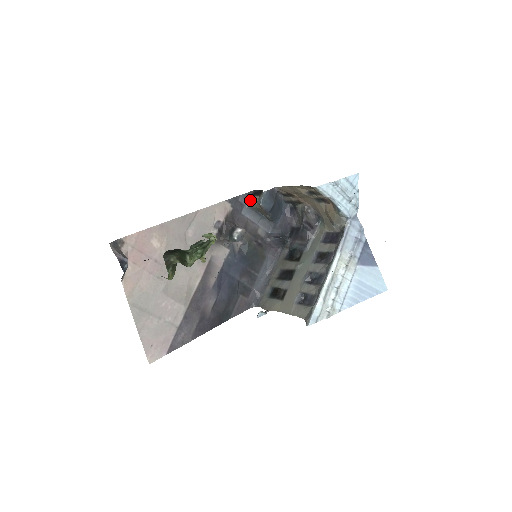
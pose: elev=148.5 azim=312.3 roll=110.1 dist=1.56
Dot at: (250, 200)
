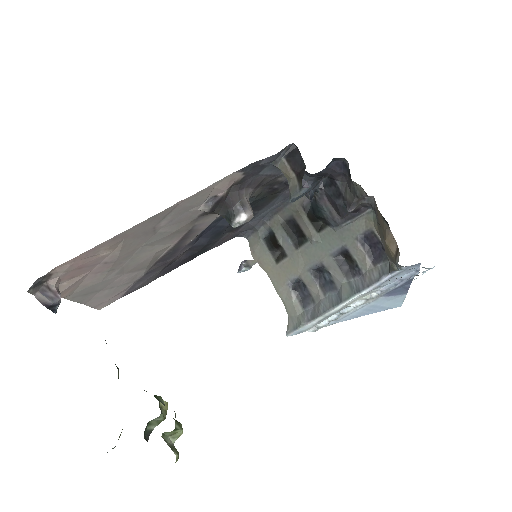
Dot at: (280, 163)
